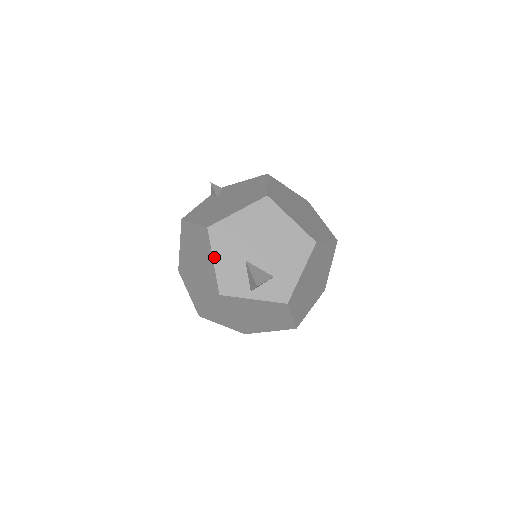
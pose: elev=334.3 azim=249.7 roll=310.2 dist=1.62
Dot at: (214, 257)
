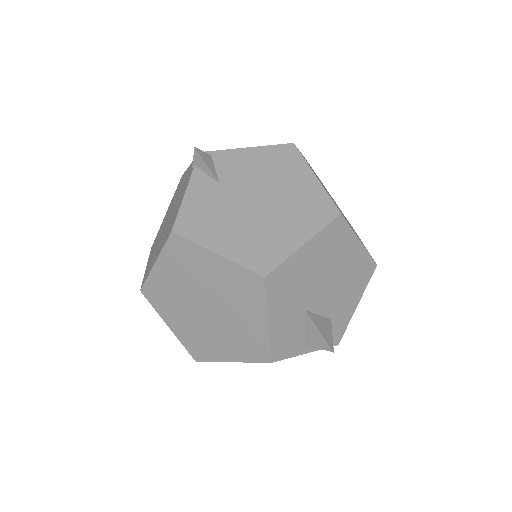
Dot at: (269, 317)
